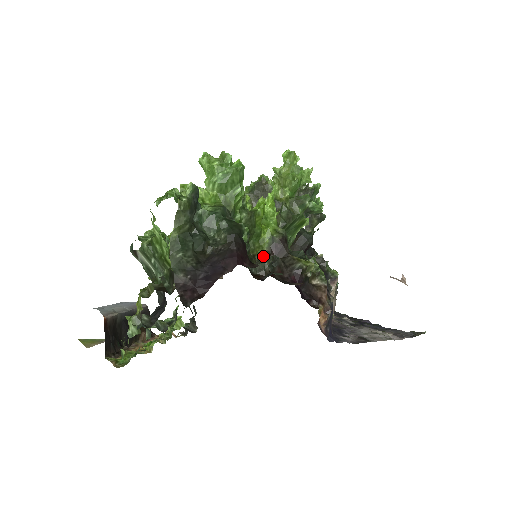
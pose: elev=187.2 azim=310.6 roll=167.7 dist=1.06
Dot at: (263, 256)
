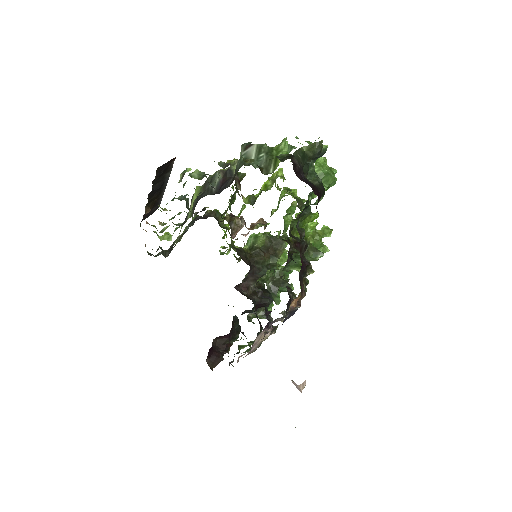
Dot at: (292, 238)
